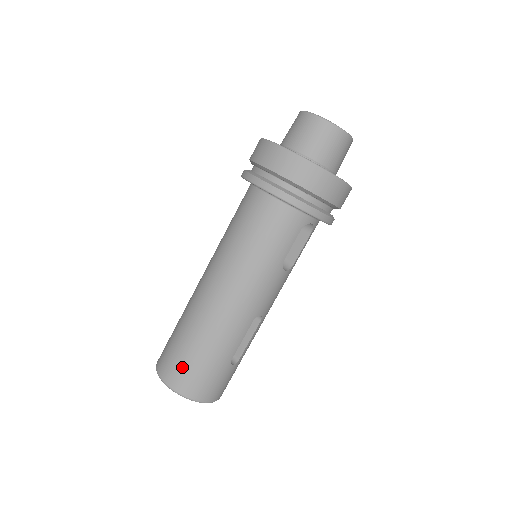
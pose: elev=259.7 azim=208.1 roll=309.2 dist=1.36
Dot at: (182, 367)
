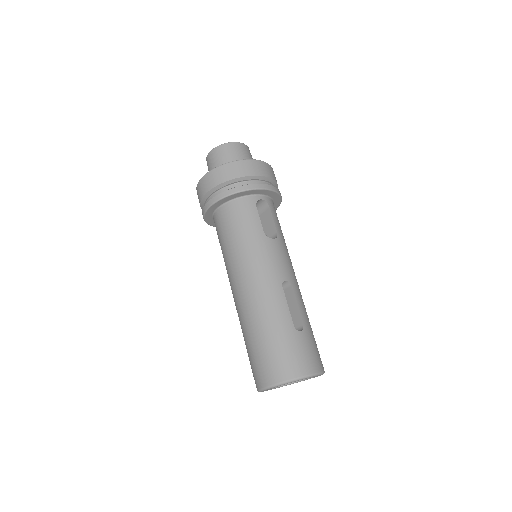
Dot at: (264, 362)
